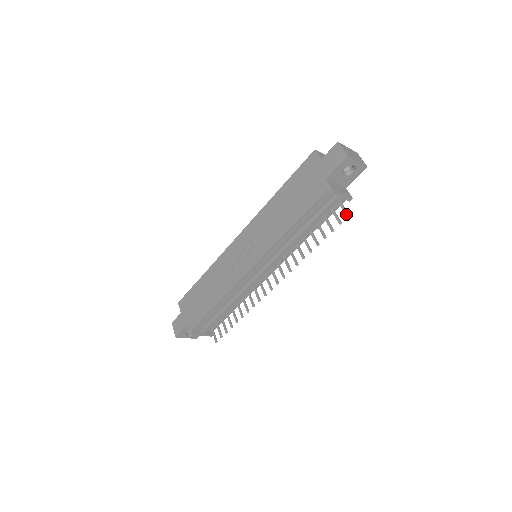
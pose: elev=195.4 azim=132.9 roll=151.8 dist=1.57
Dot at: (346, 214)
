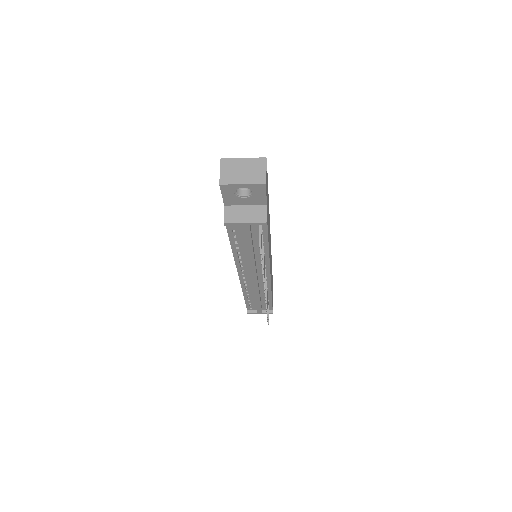
Dot at: (259, 244)
